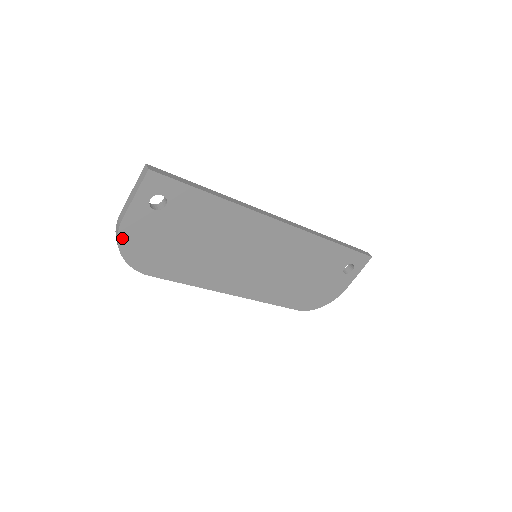
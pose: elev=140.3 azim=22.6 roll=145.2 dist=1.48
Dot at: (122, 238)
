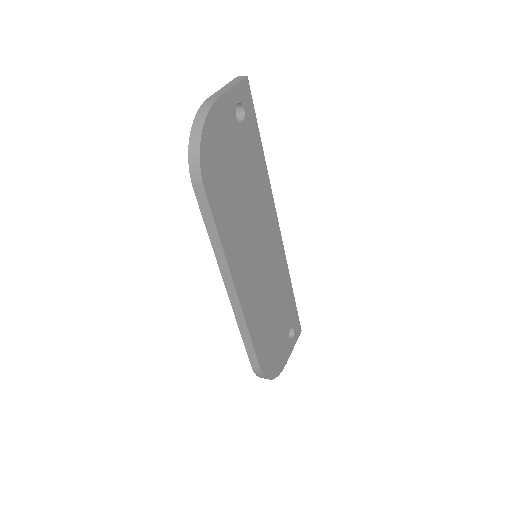
Dot at: (210, 117)
